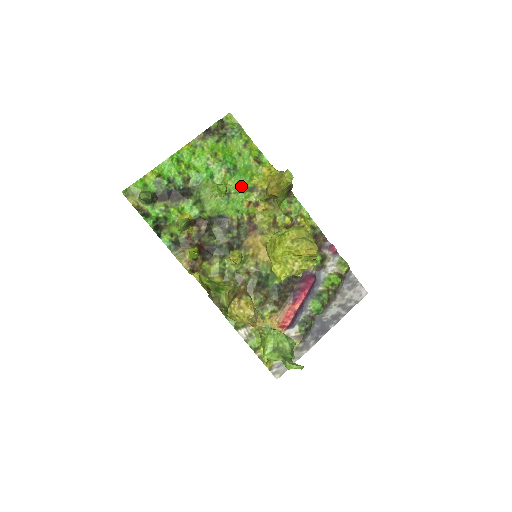
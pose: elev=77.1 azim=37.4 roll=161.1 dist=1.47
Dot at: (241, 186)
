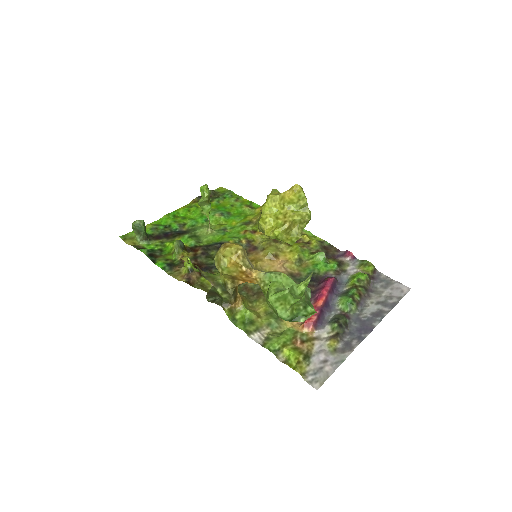
Dot at: (236, 223)
